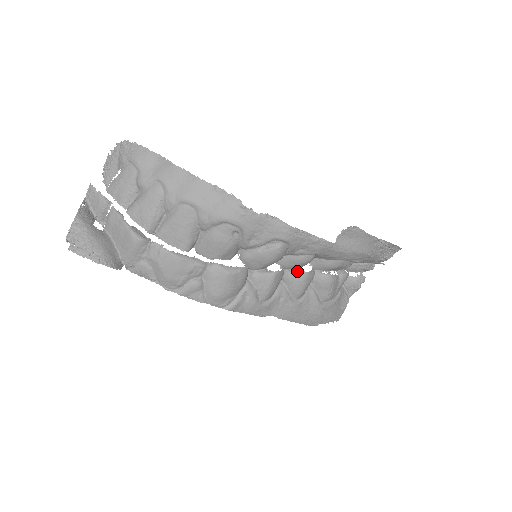
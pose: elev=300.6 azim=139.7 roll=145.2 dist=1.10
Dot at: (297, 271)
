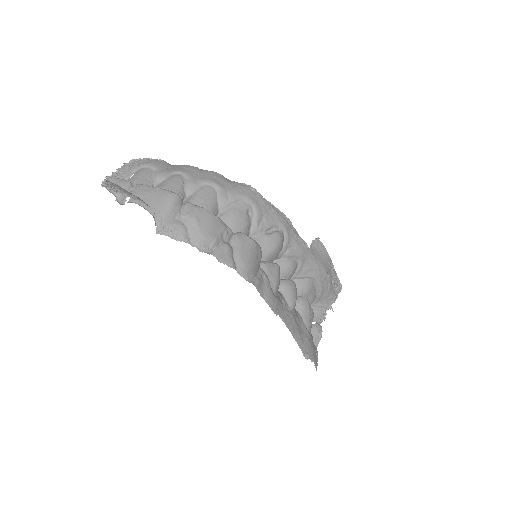
Dot at: (287, 279)
